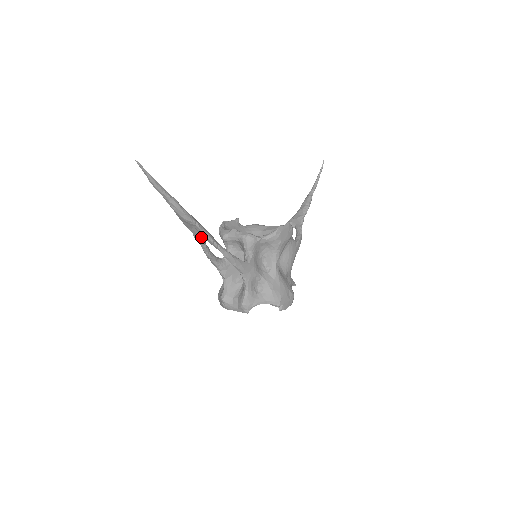
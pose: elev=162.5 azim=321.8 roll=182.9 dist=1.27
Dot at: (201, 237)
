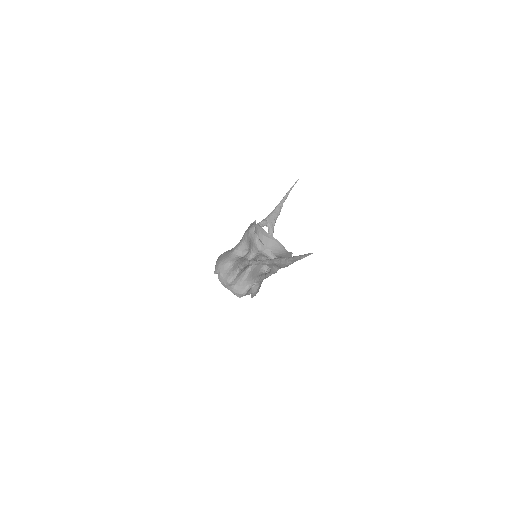
Dot at: (270, 266)
